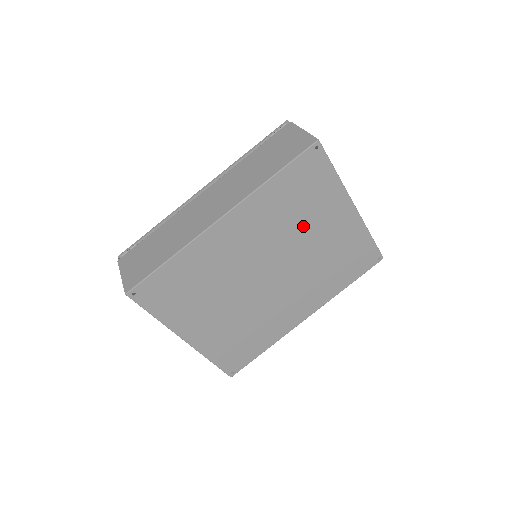
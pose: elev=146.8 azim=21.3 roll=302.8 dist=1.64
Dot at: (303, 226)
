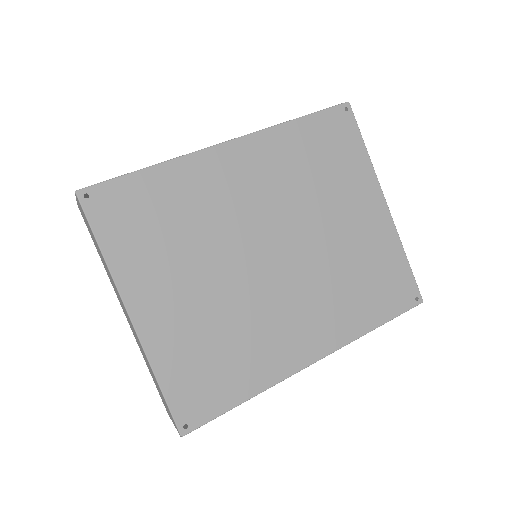
Dot at: (324, 201)
